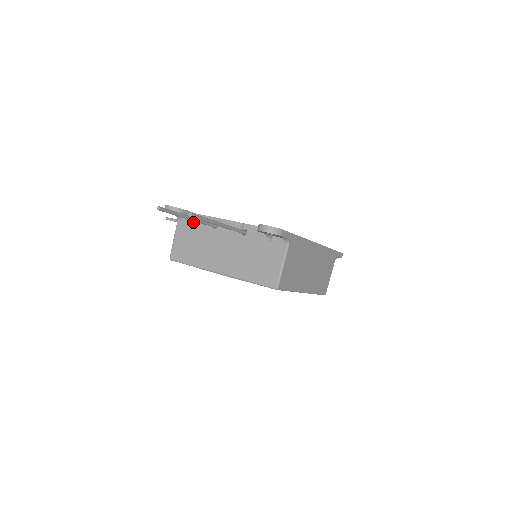
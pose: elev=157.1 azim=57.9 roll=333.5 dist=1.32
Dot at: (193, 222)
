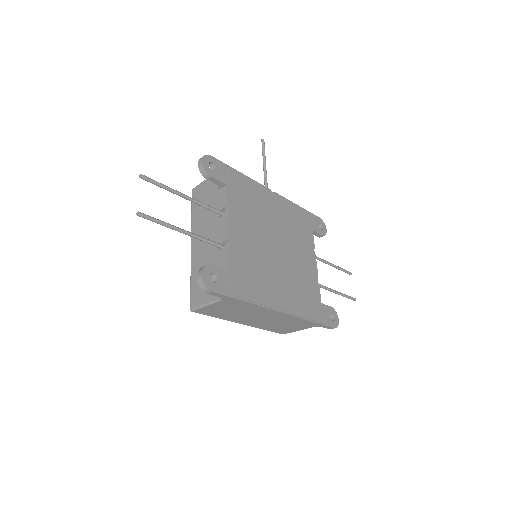
Dot at: (219, 188)
